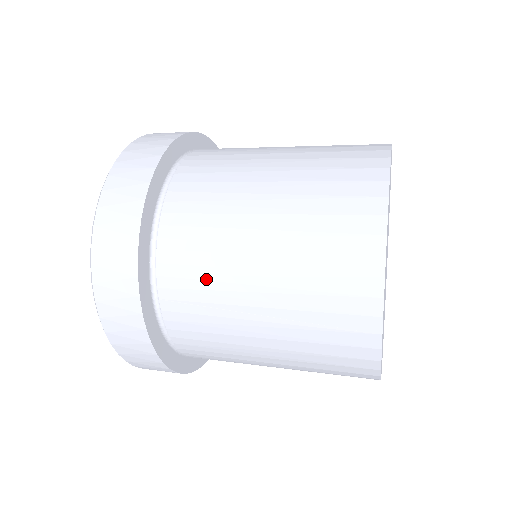
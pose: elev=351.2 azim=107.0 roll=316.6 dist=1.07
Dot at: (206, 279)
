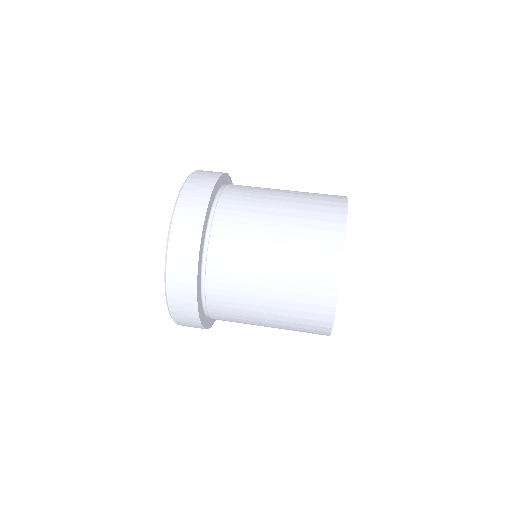
Dot at: (239, 321)
